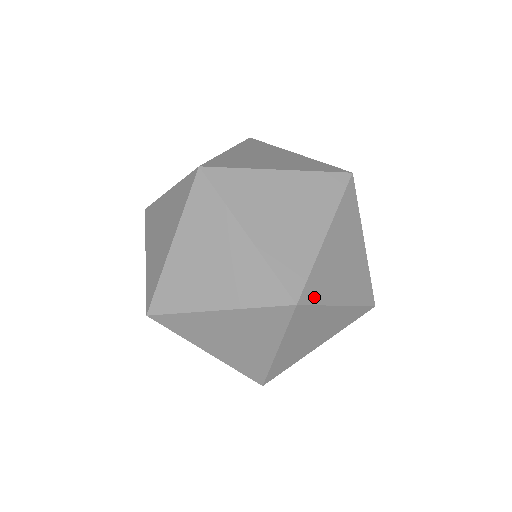
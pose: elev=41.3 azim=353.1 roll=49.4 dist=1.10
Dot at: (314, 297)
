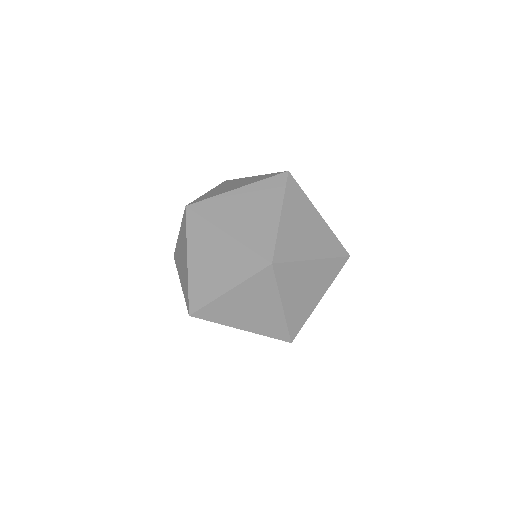
Dot at: (280, 276)
